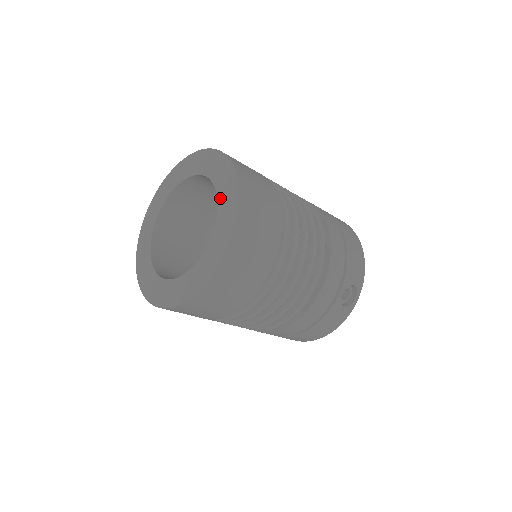
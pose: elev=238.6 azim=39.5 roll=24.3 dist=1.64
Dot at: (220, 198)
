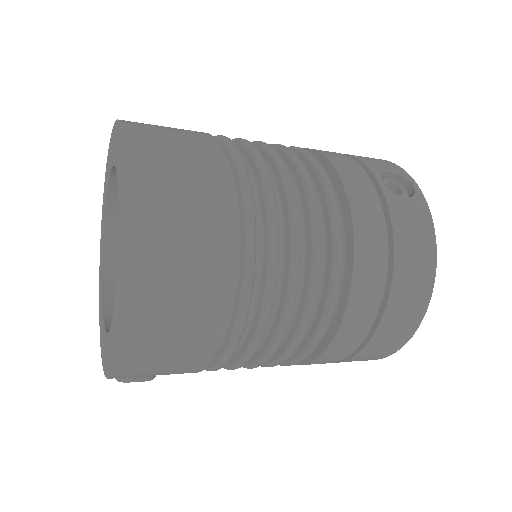
Dot at: (113, 159)
